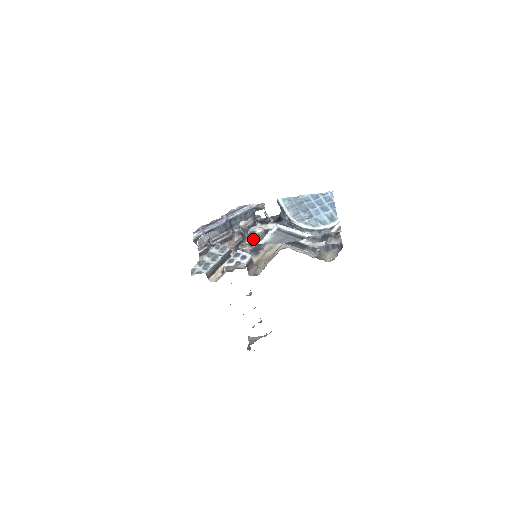
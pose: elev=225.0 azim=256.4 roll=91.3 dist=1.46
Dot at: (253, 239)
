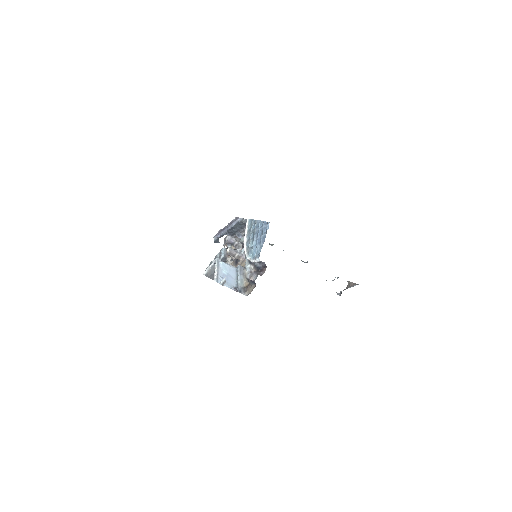
Dot at: occluded
